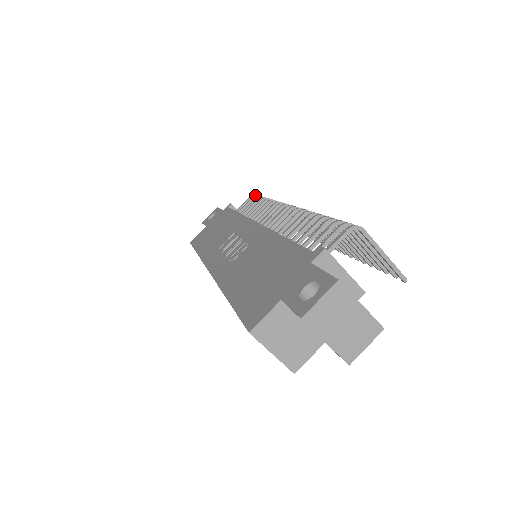
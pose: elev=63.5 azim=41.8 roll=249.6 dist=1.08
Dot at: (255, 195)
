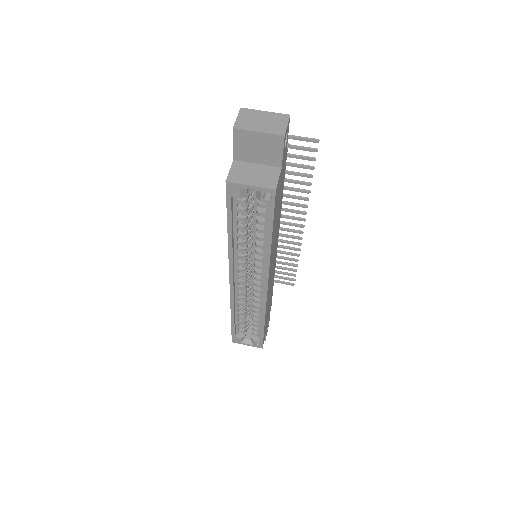
Dot at: occluded
